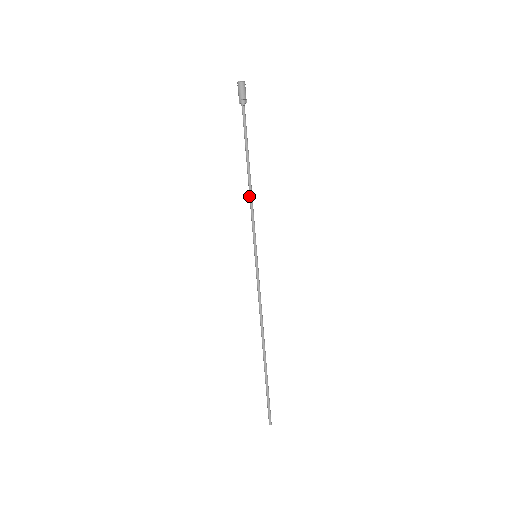
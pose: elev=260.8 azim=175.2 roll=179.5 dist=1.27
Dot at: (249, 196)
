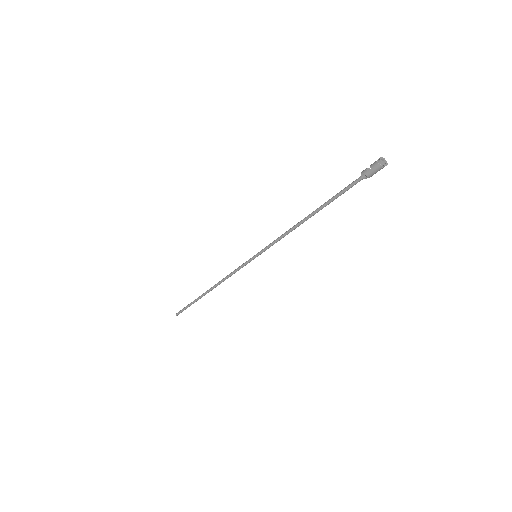
Dot at: (292, 229)
